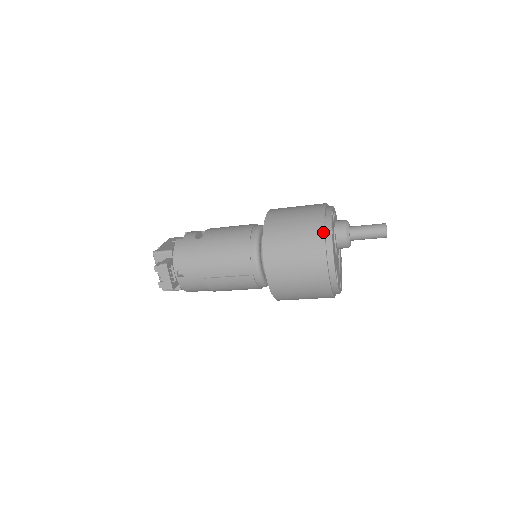
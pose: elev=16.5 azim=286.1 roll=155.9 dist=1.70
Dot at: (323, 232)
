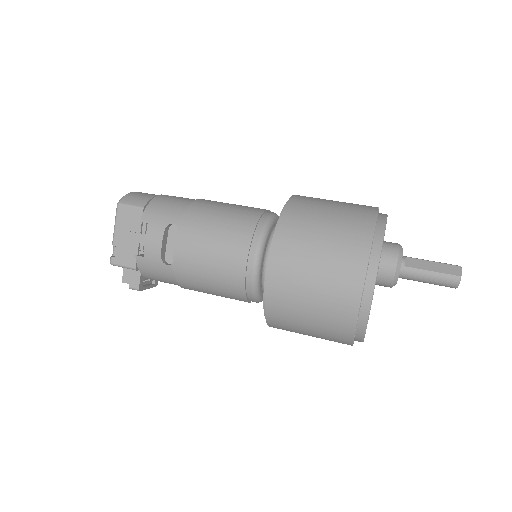
Dot at: (352, 338)
